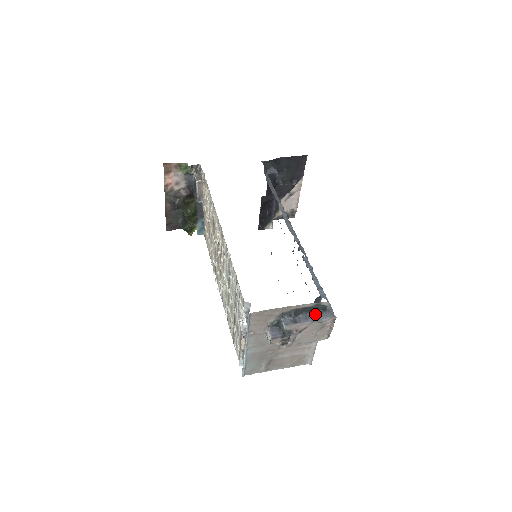
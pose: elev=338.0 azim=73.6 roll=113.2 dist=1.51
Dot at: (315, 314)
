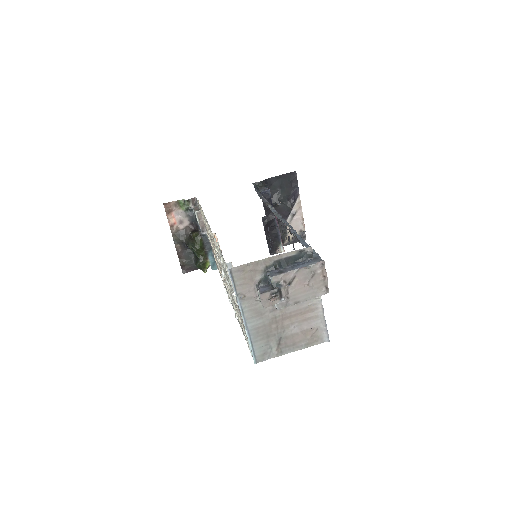
Dot at: (302, 263)
